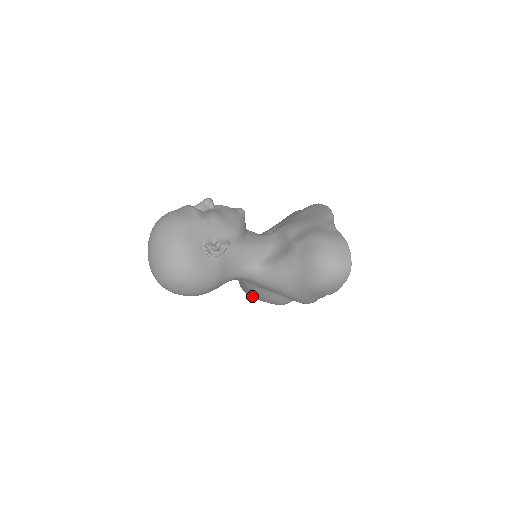
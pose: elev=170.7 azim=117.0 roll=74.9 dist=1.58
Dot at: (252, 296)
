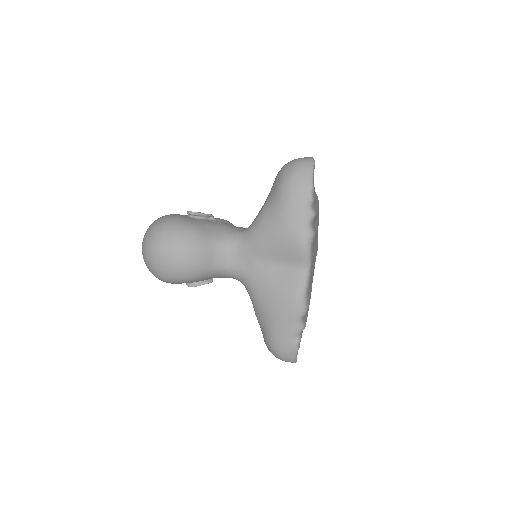
Dot at: (269, 319)
